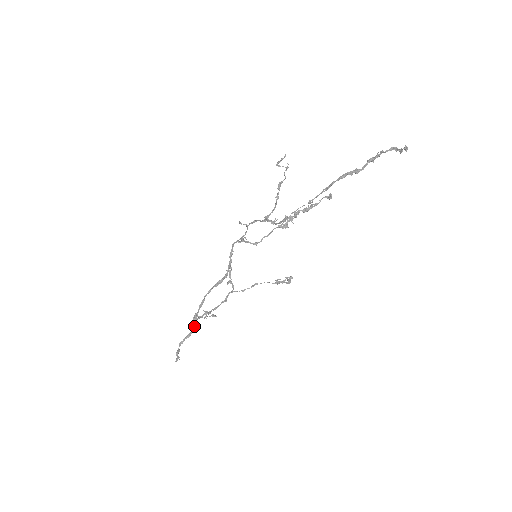
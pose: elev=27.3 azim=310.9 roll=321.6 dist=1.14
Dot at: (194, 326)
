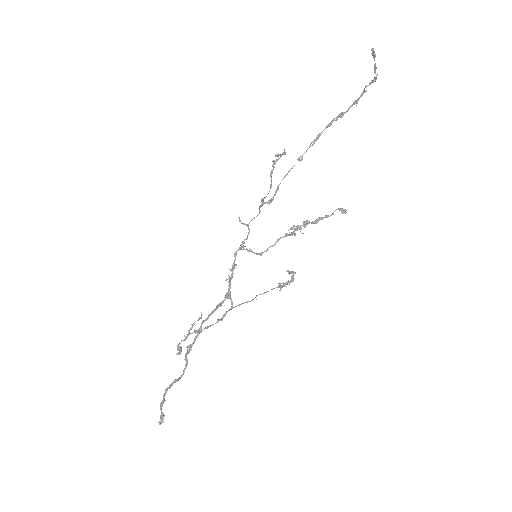
Dot at: (181, 347)
